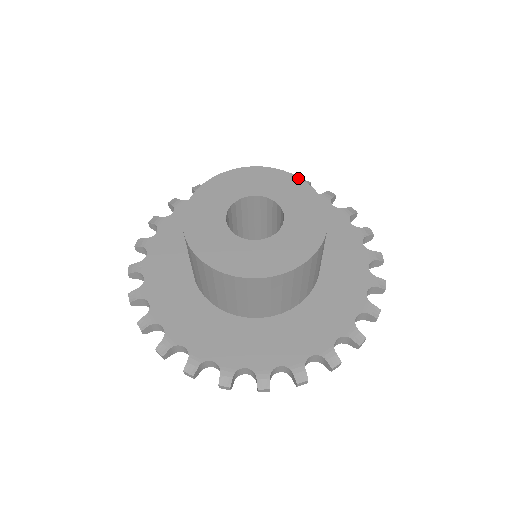
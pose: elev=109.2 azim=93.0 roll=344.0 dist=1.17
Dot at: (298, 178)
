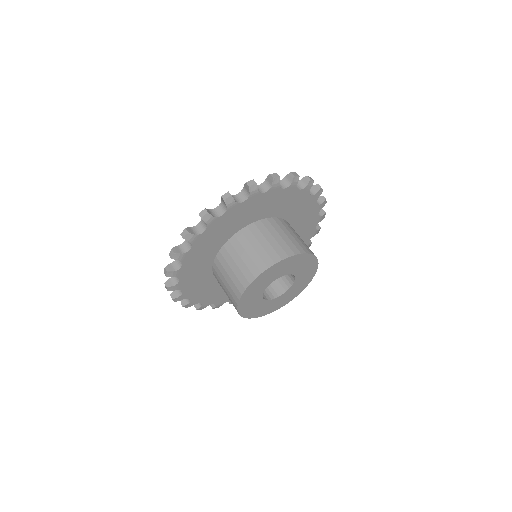
Dot at: (281, 262)
